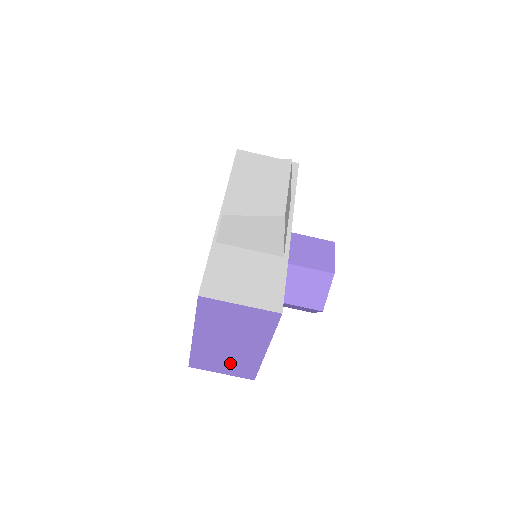
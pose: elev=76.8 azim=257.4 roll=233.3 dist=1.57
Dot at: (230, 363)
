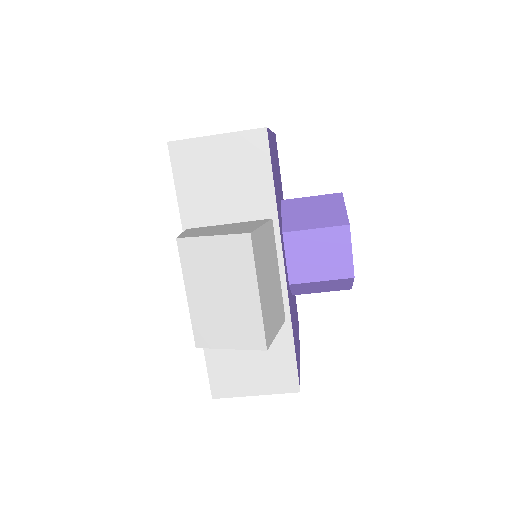
Dot at: occluded
